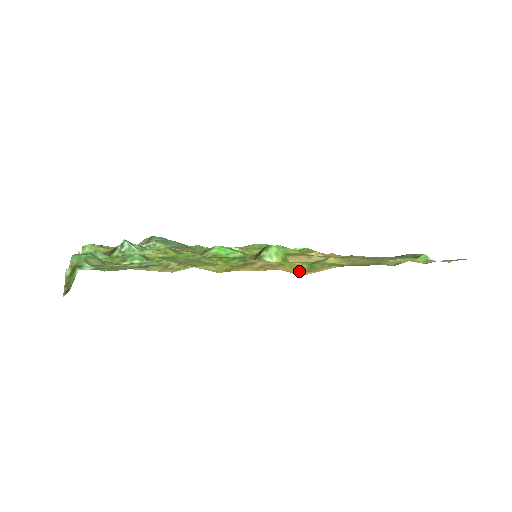
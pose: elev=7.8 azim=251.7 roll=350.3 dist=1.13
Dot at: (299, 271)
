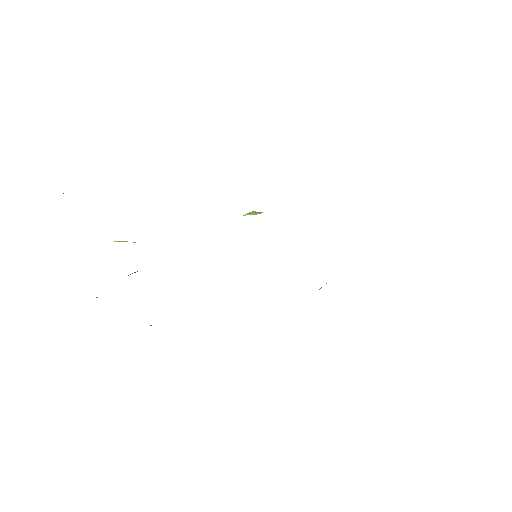
Dot at: occluded
